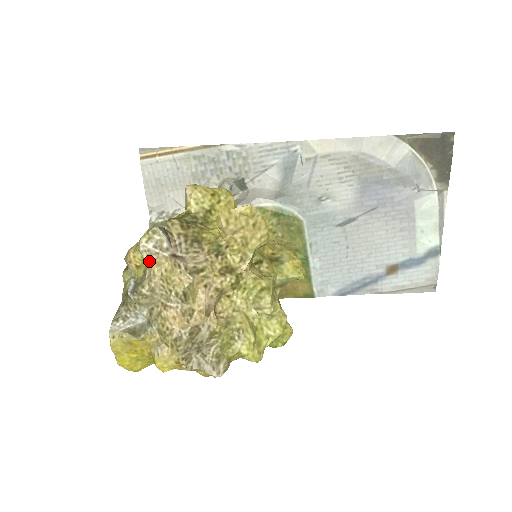
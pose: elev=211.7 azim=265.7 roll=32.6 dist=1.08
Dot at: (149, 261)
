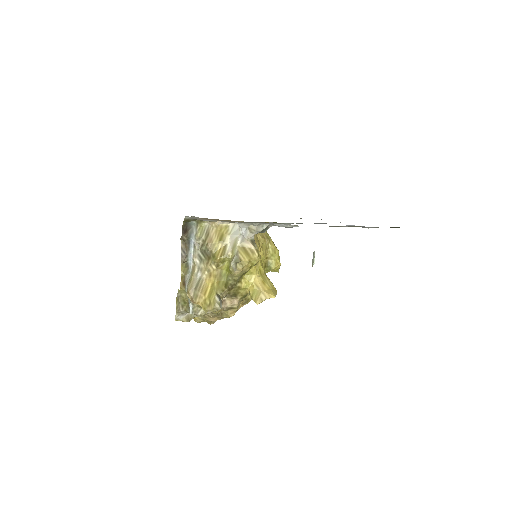
Dot at: occluded
